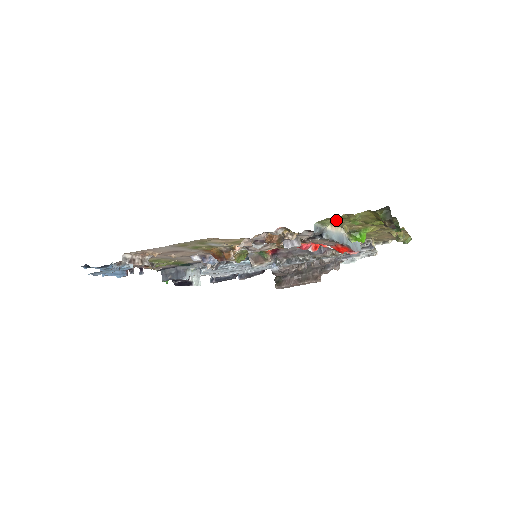
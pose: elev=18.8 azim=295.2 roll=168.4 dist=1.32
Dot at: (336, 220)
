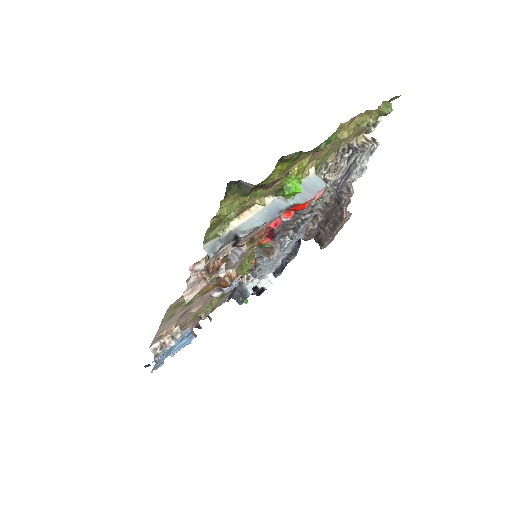
Dot at: (227, 218)
